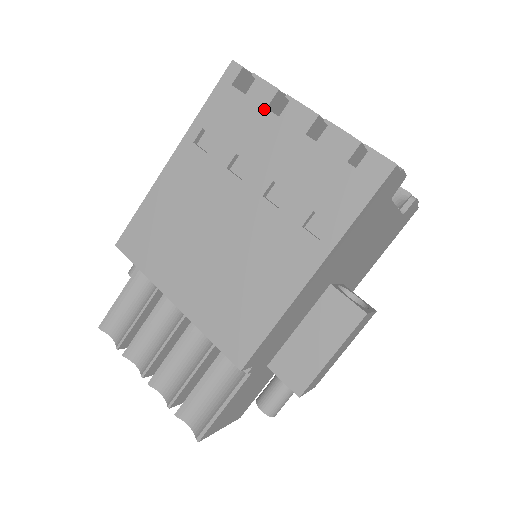
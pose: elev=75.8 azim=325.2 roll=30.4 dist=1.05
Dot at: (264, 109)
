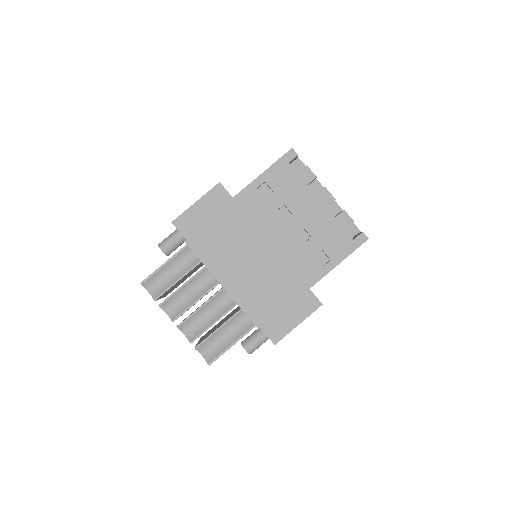
Dot at: (306, 185)
